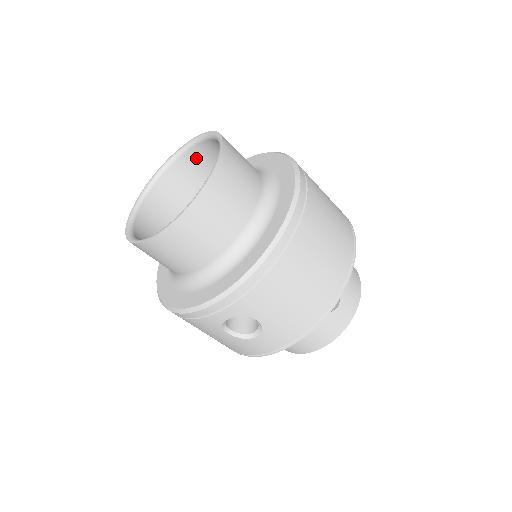
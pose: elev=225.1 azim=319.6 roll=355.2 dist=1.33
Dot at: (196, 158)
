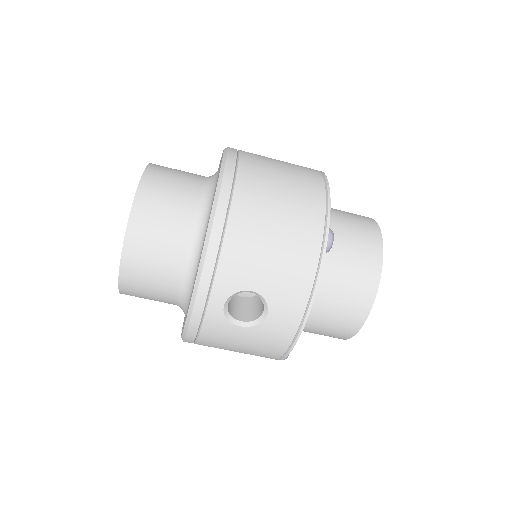
Dot at: occluded
